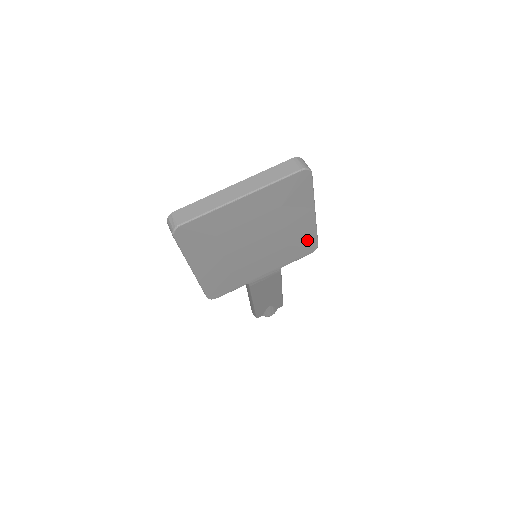
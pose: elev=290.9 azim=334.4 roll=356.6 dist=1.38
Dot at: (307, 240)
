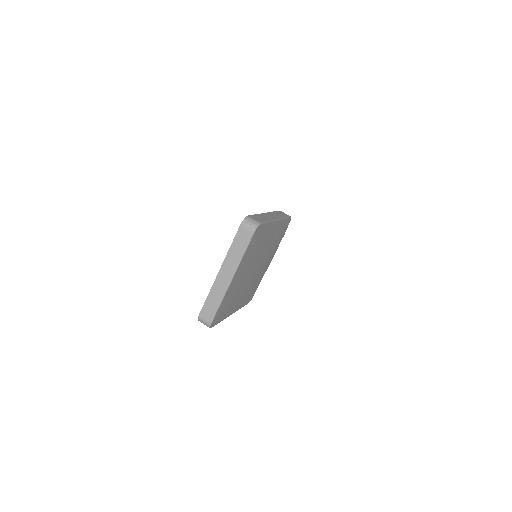
Dot at: (282, 227)
